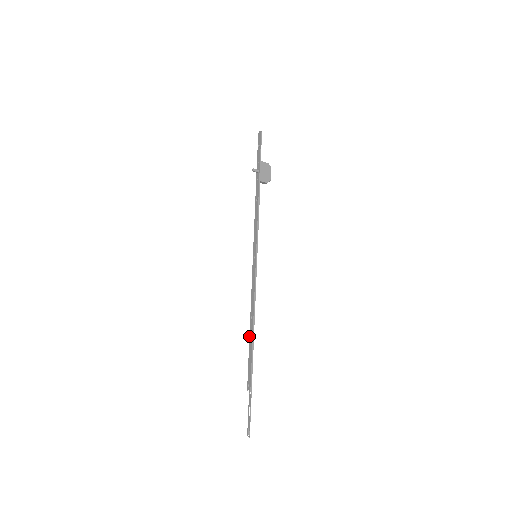
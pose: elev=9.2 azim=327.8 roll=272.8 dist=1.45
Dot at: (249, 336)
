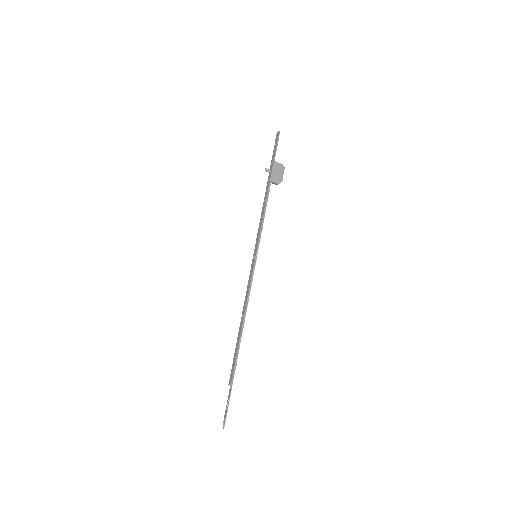
Dot at: (238, 333)
